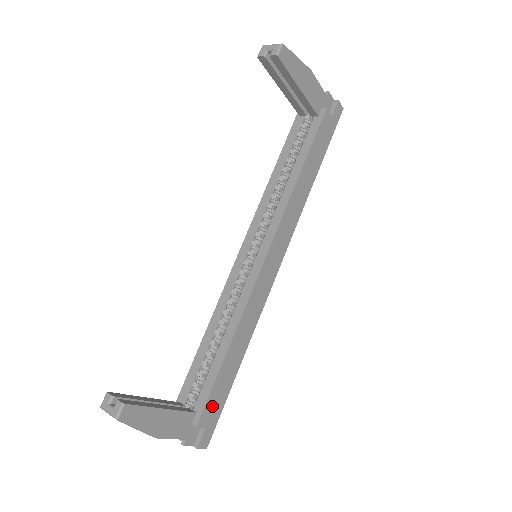
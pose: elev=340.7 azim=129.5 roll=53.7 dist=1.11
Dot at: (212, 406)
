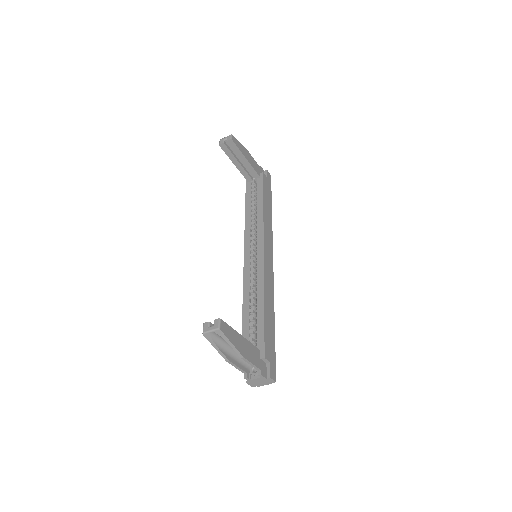
Dot at: (268, 346)
